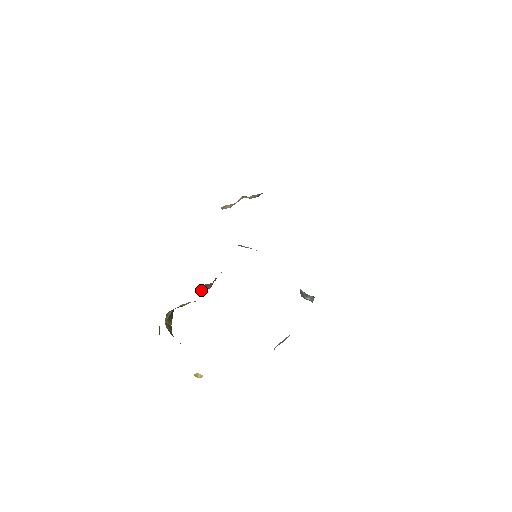
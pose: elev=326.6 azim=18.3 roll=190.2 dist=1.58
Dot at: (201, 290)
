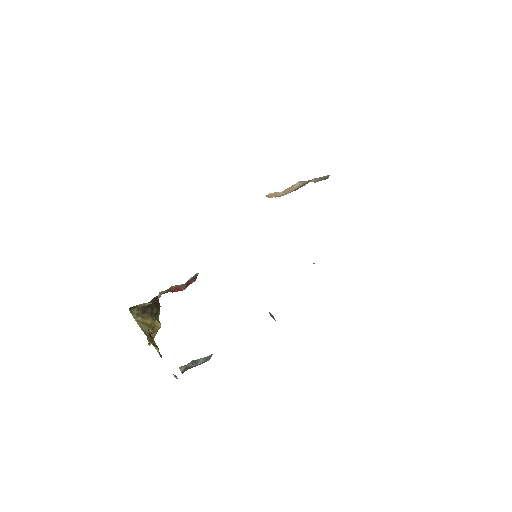
Dot at: (174, 291)
